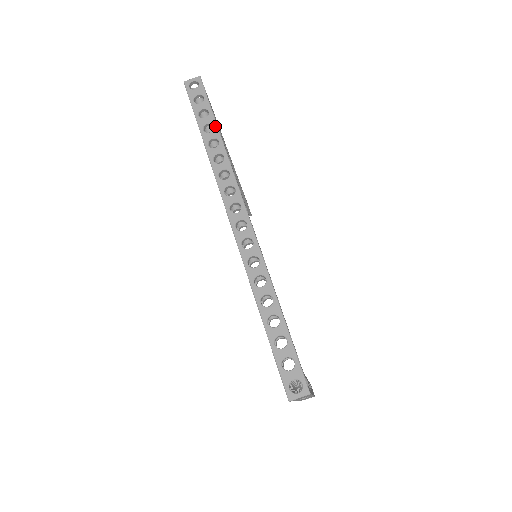
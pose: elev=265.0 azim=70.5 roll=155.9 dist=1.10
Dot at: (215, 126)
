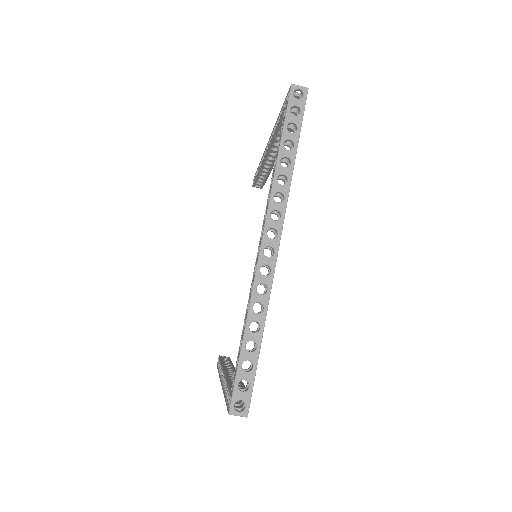
Dot at: (295, 147)
